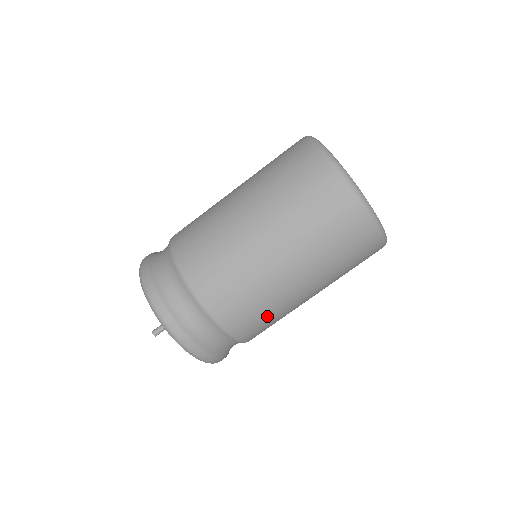
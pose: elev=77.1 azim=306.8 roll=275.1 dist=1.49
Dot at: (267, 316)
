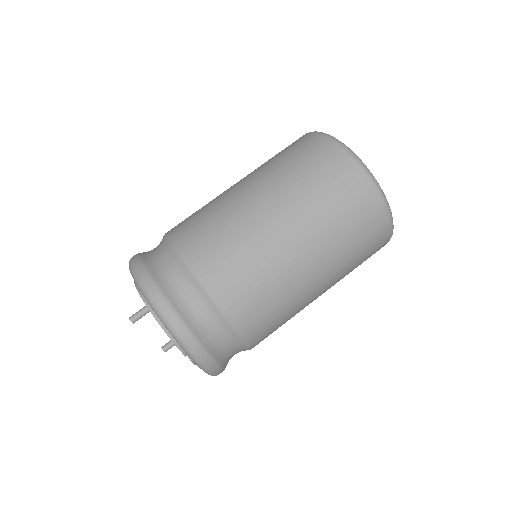
Dot at: (250, 270)
